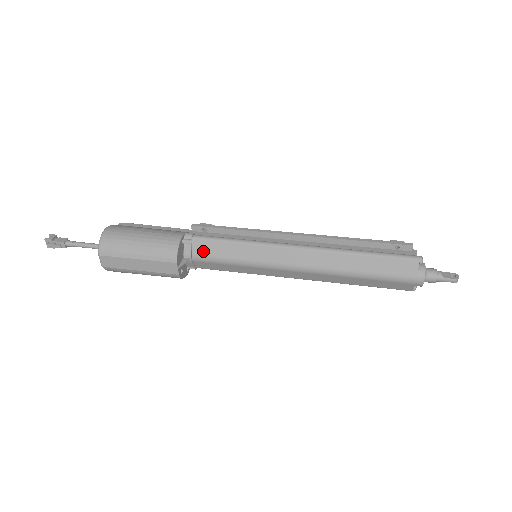
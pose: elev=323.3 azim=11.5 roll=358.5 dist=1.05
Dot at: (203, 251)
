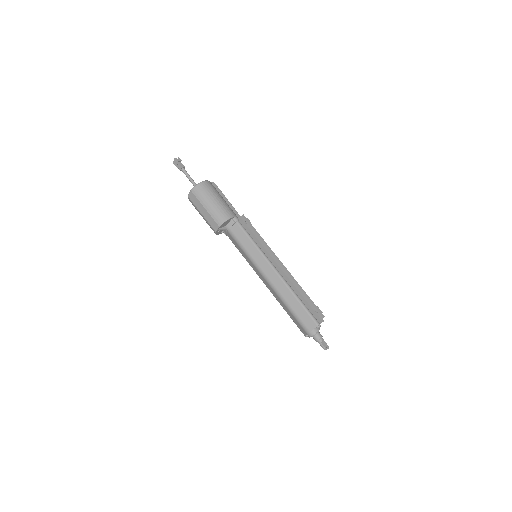
Dot at: (236, 232)
